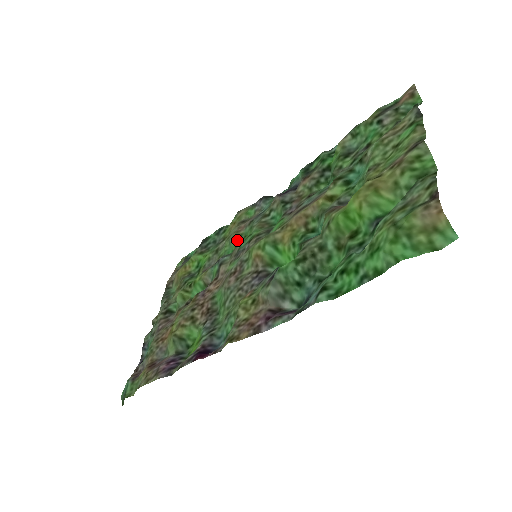
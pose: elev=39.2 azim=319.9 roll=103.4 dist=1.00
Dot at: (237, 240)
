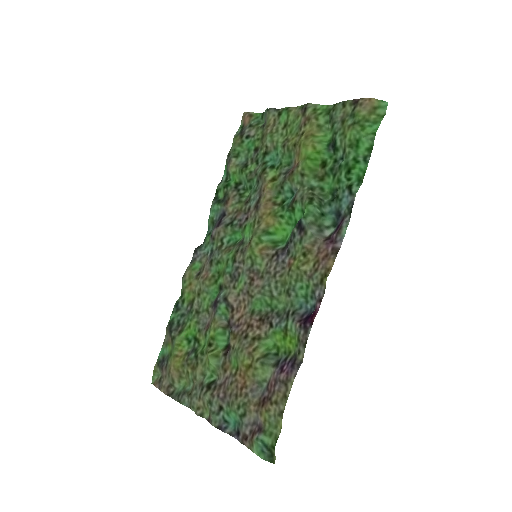
Dot at: (214, 281)
